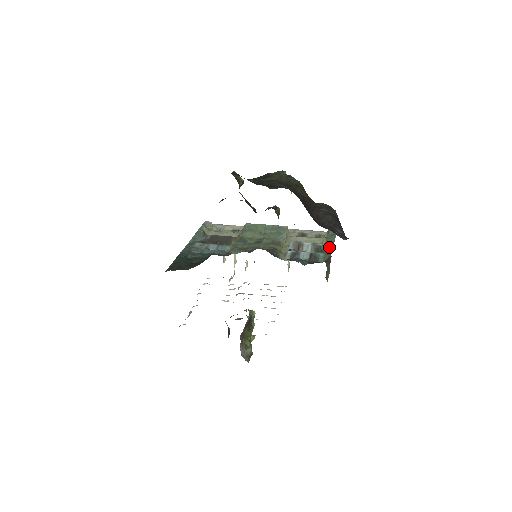
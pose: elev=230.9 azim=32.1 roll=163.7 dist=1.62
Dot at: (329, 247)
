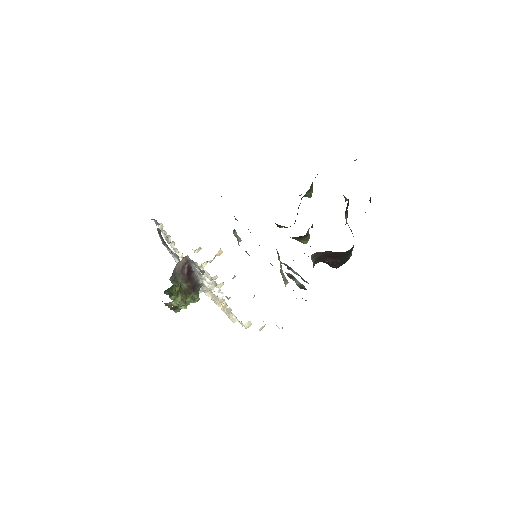
Dot at: occluded
